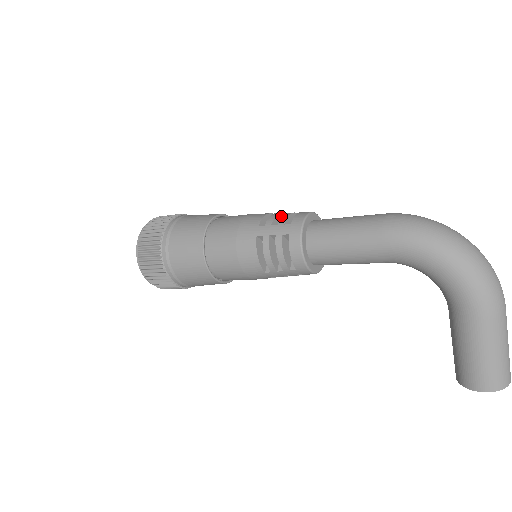
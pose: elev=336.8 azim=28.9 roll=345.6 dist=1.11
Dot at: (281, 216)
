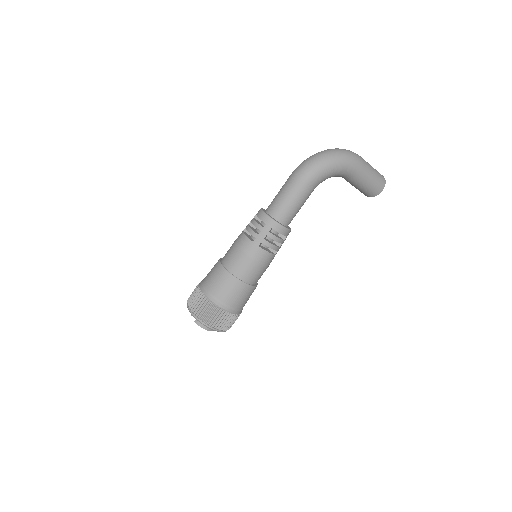
Dot at: (251, 228)
